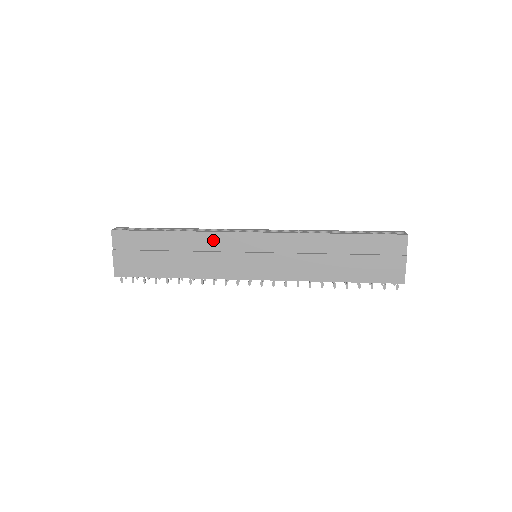
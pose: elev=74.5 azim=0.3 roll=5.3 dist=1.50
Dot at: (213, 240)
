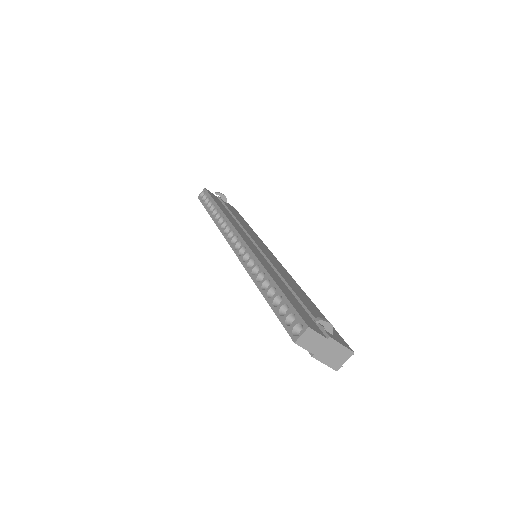
Dot at: occluded
